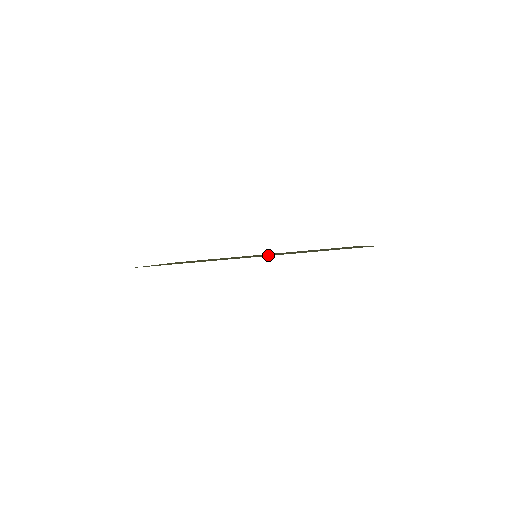
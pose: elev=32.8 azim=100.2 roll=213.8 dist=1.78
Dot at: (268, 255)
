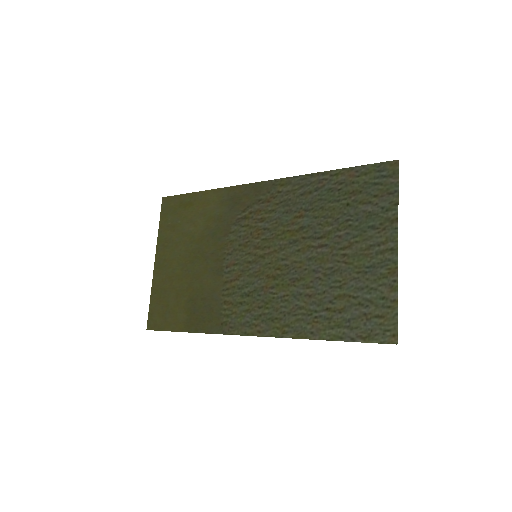
Dot at: (271, 306)
